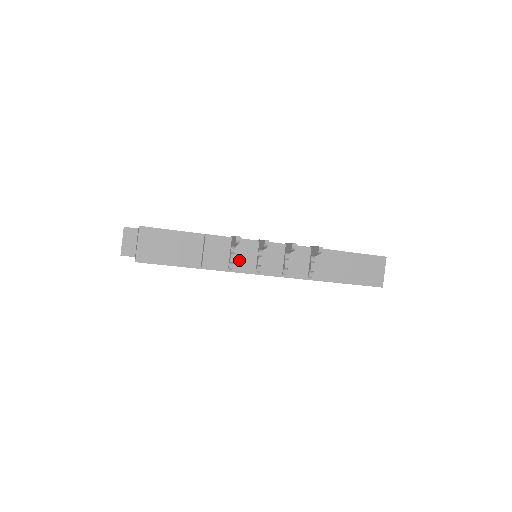
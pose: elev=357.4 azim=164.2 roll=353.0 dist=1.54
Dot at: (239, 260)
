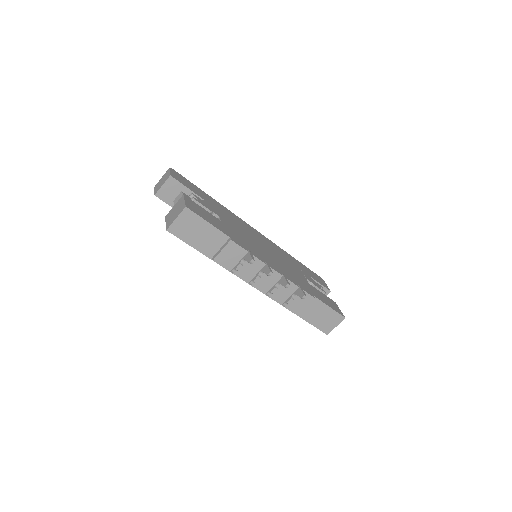
Dot at: (243, 269)
